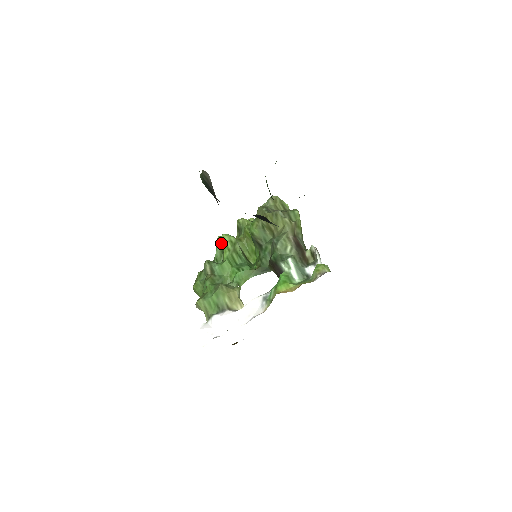
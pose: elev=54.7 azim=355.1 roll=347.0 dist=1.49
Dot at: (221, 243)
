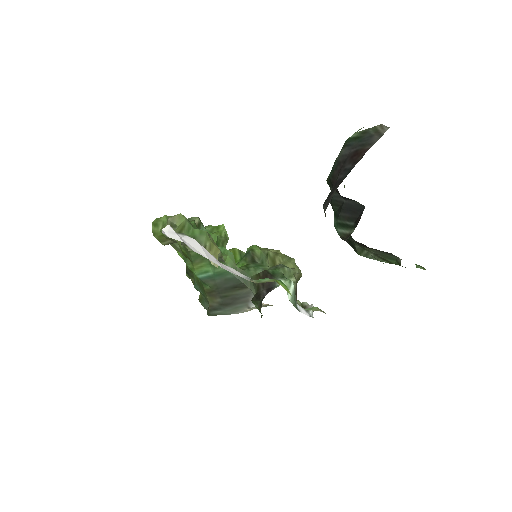
Dot at: (214, 228)
